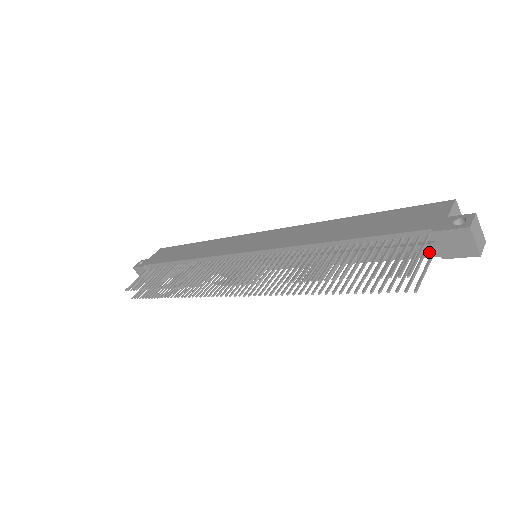
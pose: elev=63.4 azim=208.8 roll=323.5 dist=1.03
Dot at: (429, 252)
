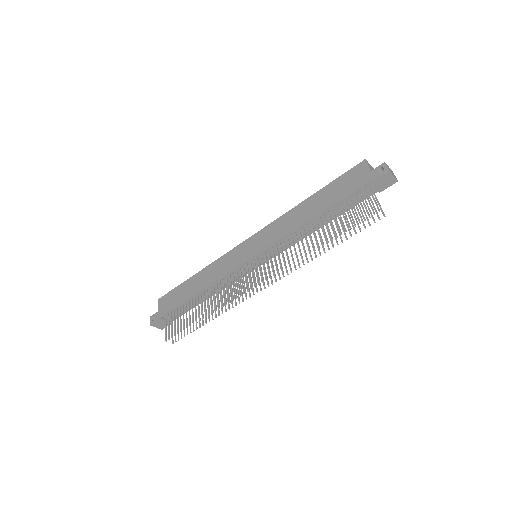
Dot at: (370, 193)
